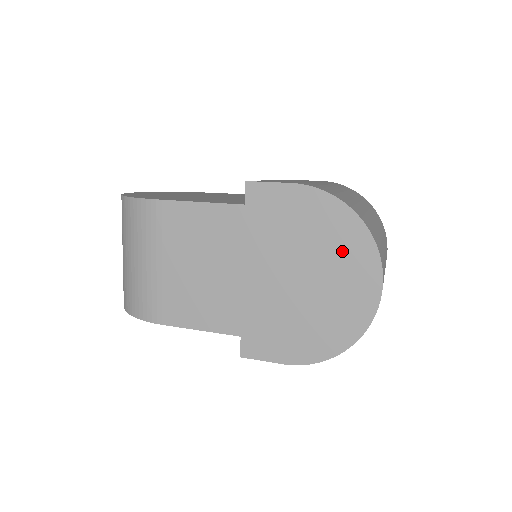
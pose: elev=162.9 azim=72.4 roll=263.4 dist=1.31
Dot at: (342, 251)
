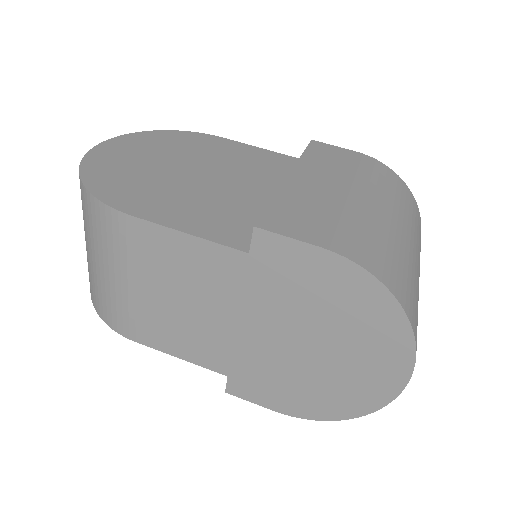
Dot at: (369, 336)
